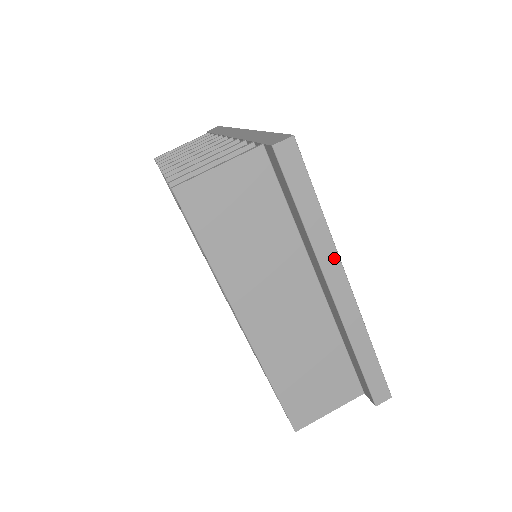
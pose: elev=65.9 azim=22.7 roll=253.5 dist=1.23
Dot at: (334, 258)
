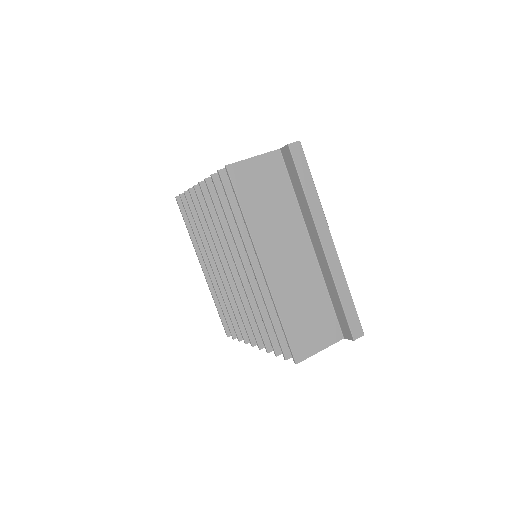
Dot at: (323, 221)
